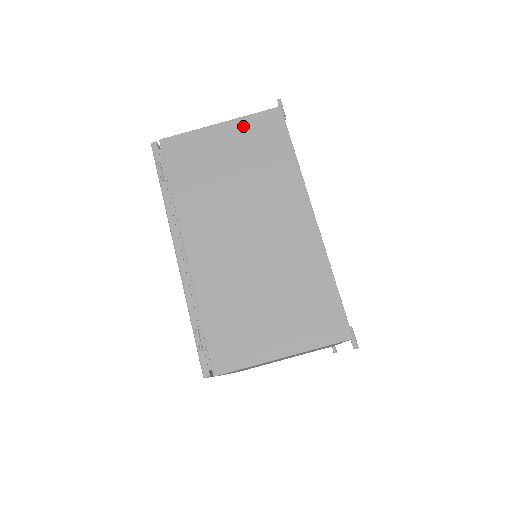
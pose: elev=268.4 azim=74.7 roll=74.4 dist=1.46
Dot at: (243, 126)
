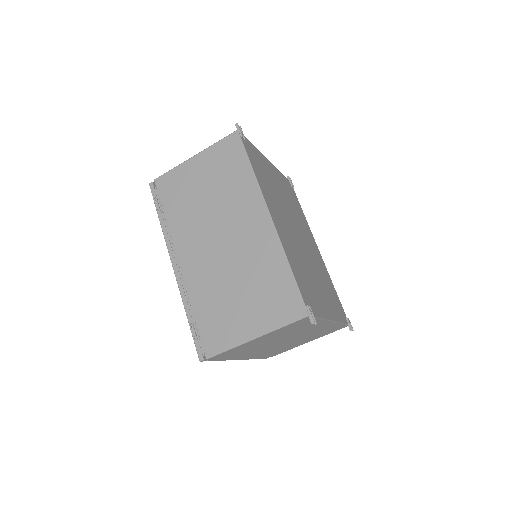
Dot at: (211, 154)
